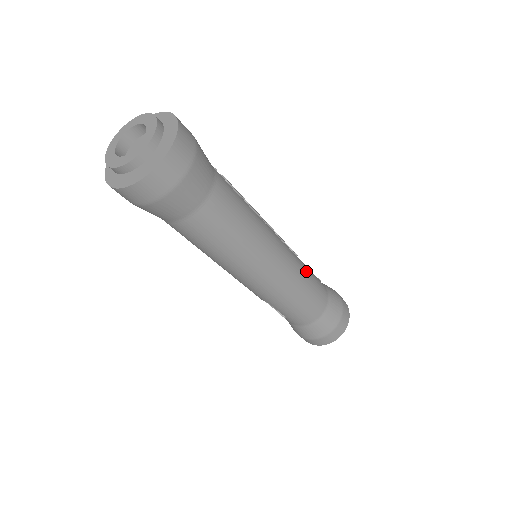
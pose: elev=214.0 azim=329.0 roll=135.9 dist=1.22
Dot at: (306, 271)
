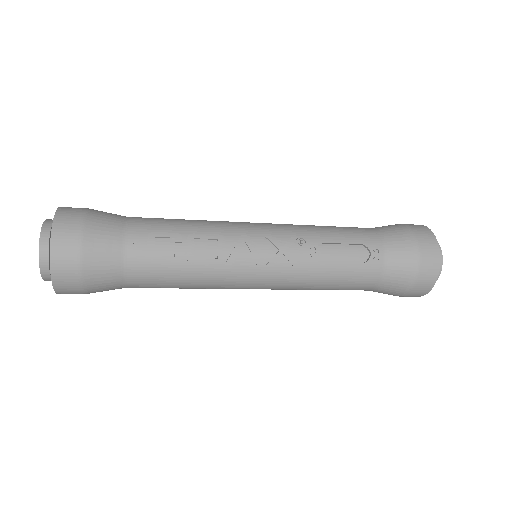
Dot at: (322, 276)
